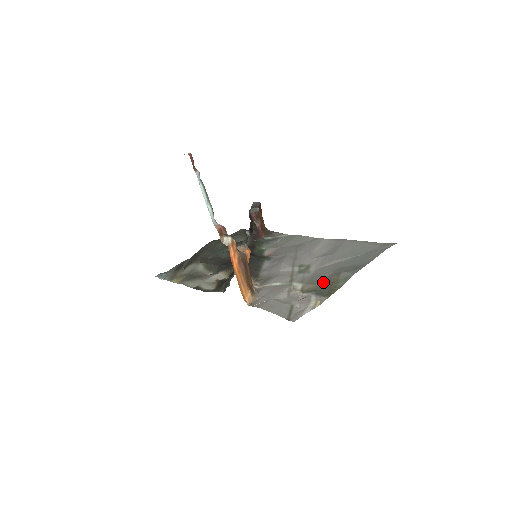
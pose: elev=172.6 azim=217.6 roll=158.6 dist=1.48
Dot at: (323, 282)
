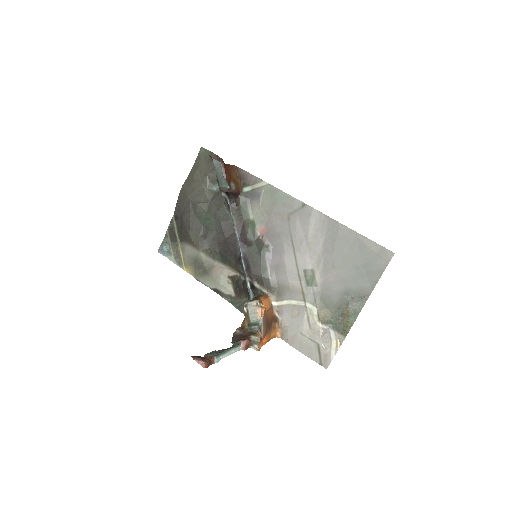
Dot at: (335, 311)
